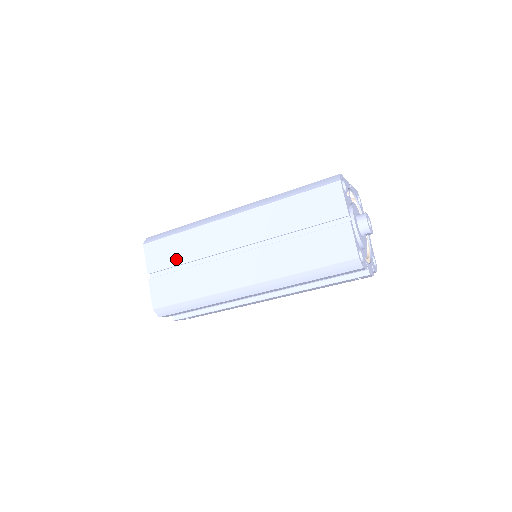
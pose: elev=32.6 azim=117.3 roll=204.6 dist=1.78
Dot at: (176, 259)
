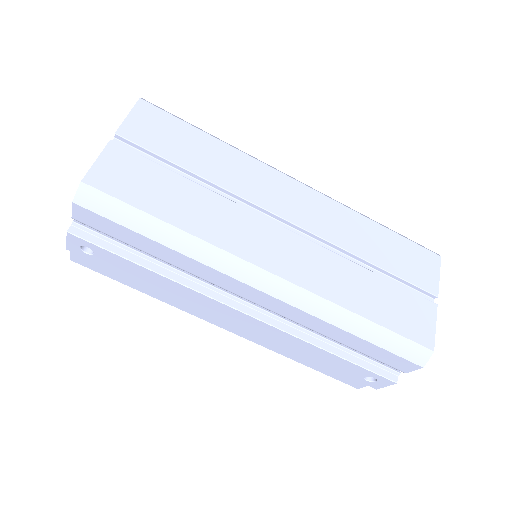
Dot at: (182, 157)
